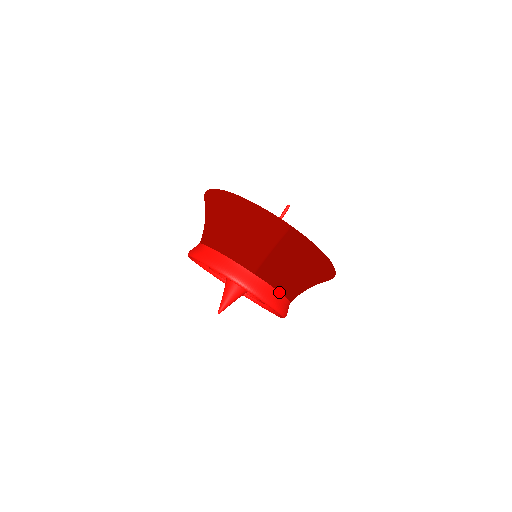
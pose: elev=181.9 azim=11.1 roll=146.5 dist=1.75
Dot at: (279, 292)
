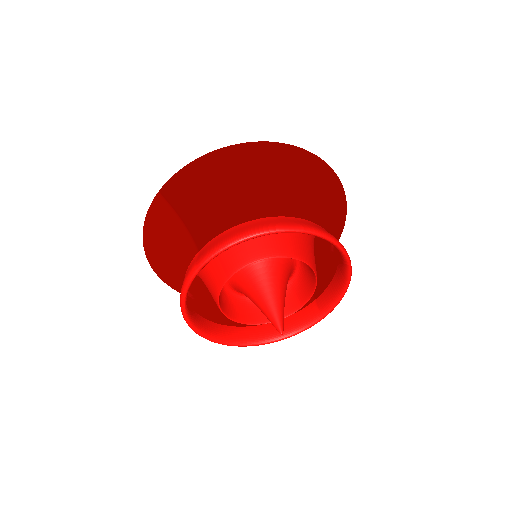
Dot at: (240, 225)
